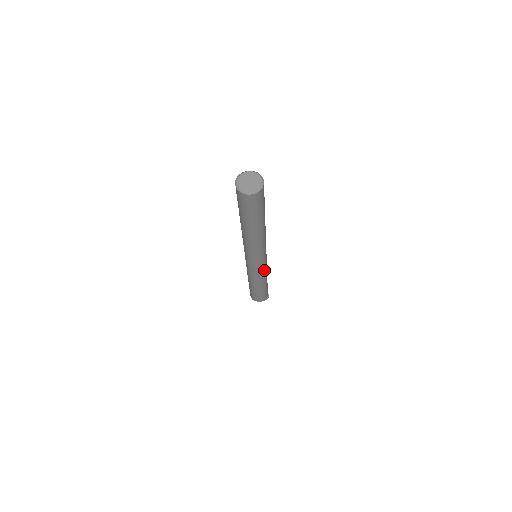
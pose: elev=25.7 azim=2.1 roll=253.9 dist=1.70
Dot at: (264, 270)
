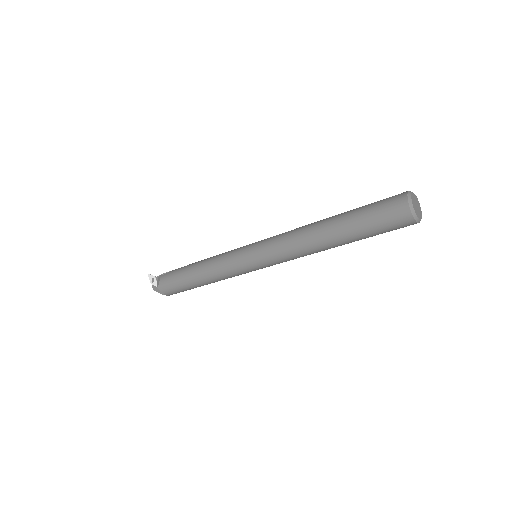
Dot at: occluded
